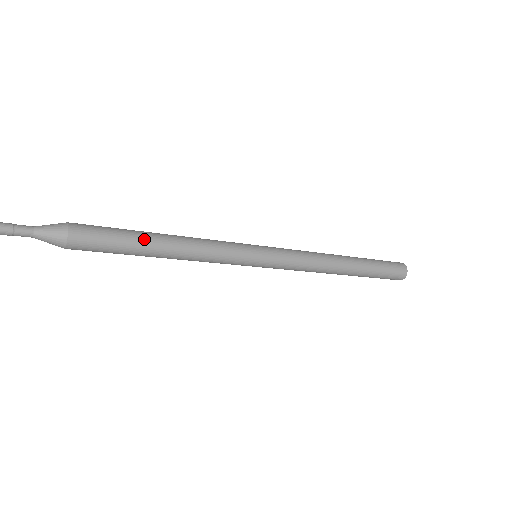
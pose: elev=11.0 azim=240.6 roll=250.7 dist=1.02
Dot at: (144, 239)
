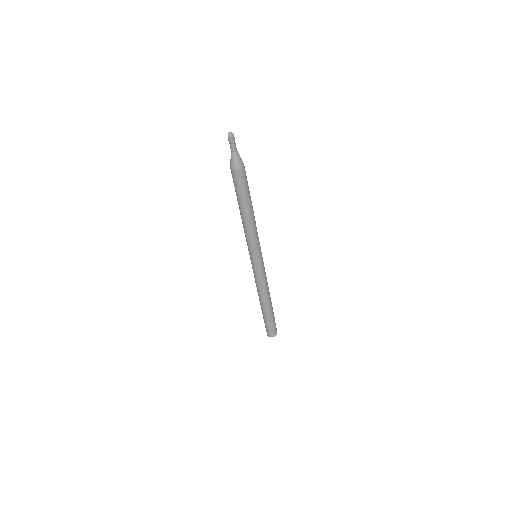
Dot at: occluded
